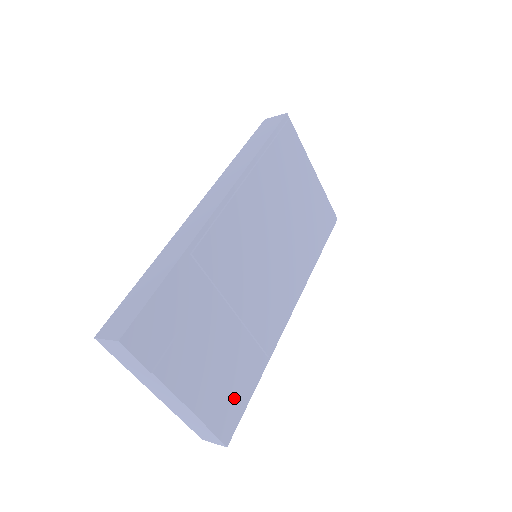
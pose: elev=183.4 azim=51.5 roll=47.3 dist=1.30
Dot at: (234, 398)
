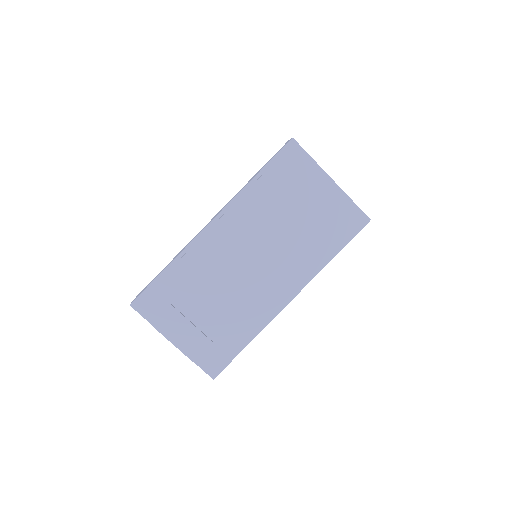
Dot at: (221, 351)
